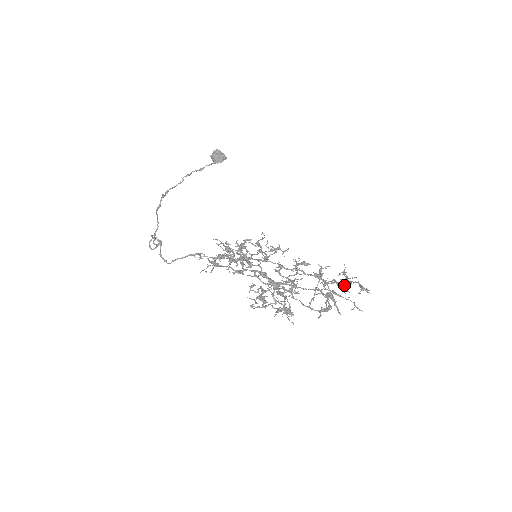
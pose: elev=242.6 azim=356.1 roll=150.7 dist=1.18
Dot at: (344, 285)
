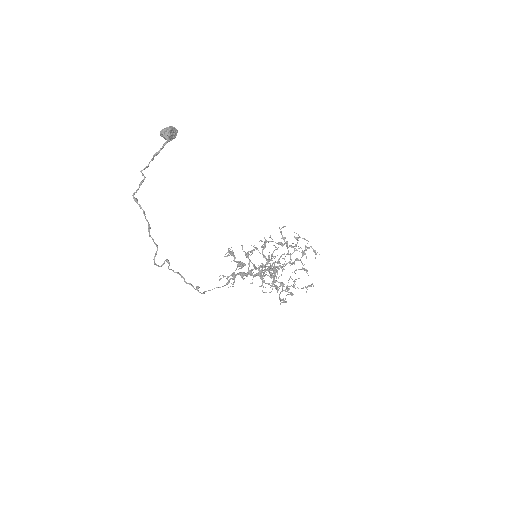
Dot at: occluded
